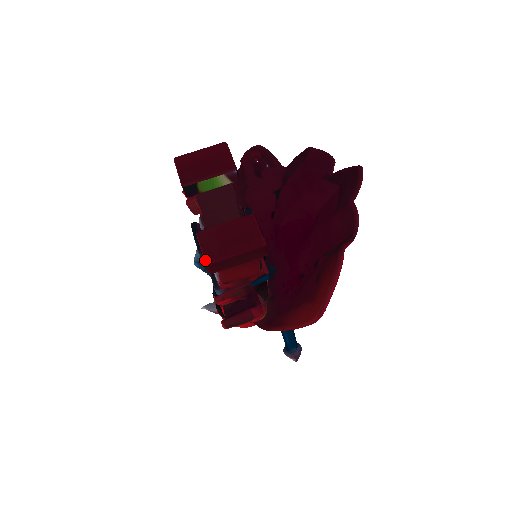
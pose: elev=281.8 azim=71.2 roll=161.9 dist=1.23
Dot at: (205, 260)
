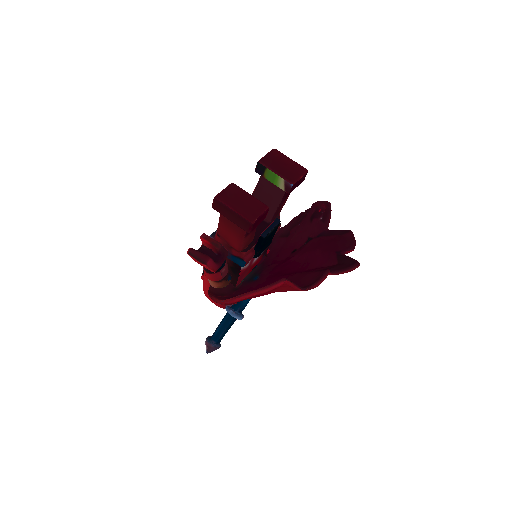
Dot at: (217, 195)
